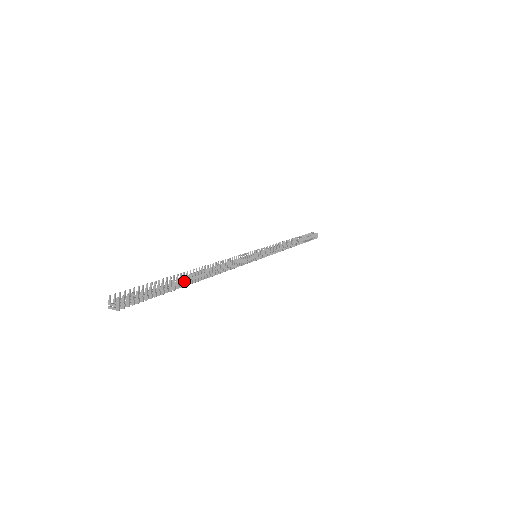
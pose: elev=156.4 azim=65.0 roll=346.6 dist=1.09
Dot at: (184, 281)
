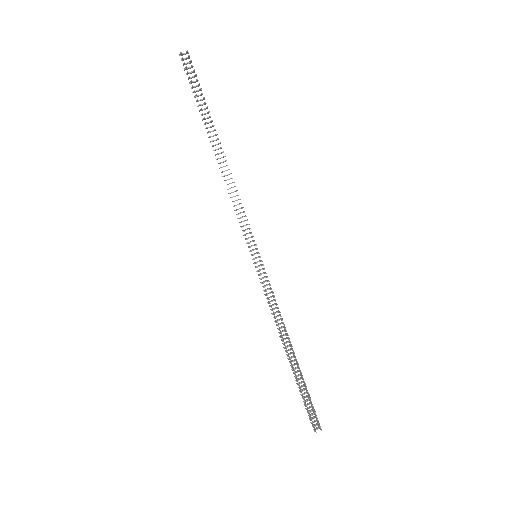
Dot at: (300, 372)
